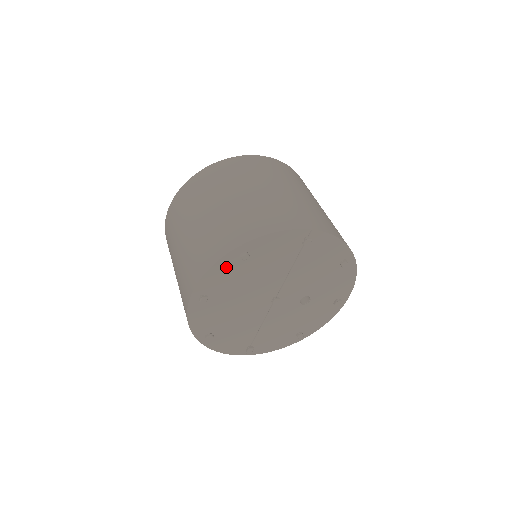
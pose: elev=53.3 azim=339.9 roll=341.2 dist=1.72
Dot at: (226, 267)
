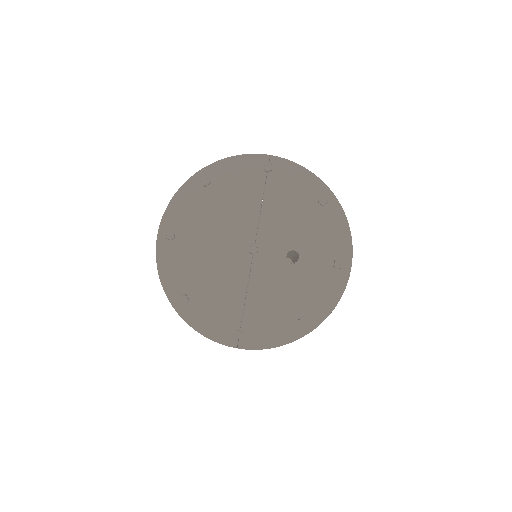
Dot at: (190, 197)
